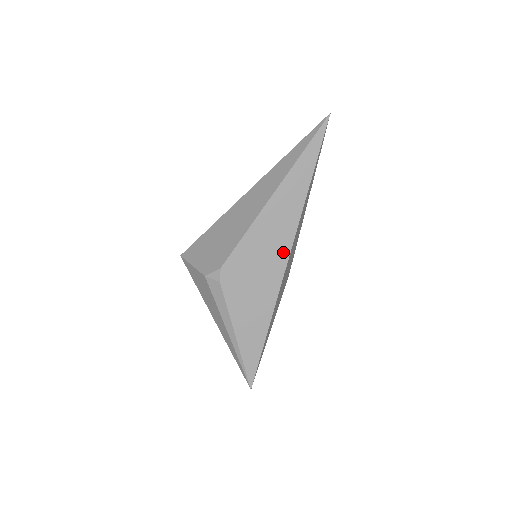
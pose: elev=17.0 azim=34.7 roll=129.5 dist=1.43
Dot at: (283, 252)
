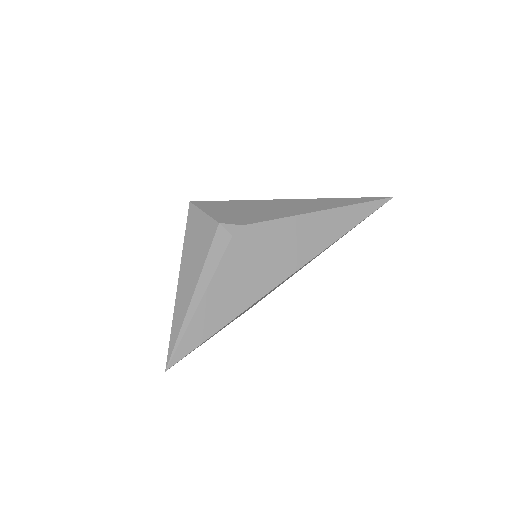
Dot at: (296, 262)
